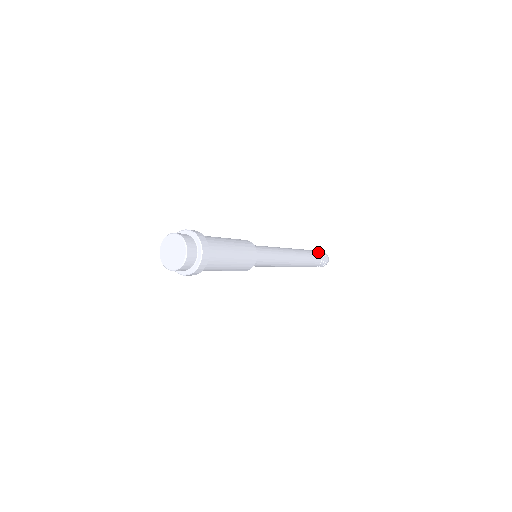
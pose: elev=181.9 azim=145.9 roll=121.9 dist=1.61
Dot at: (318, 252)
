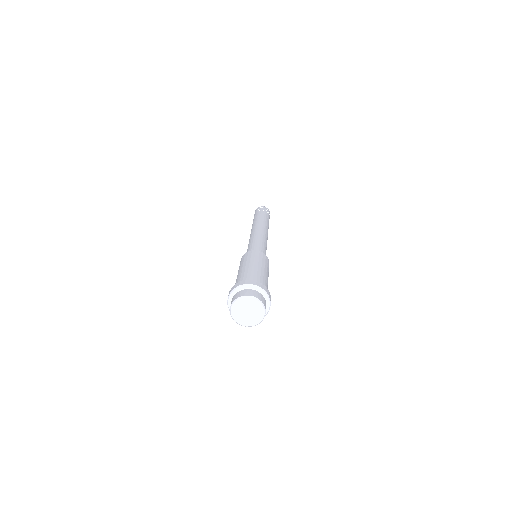
Dot at: (259, 211)
